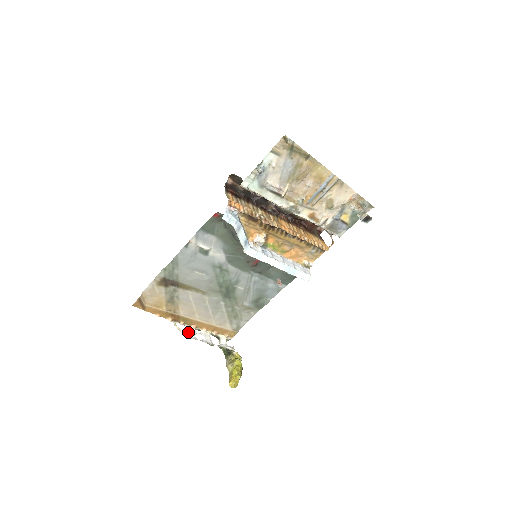
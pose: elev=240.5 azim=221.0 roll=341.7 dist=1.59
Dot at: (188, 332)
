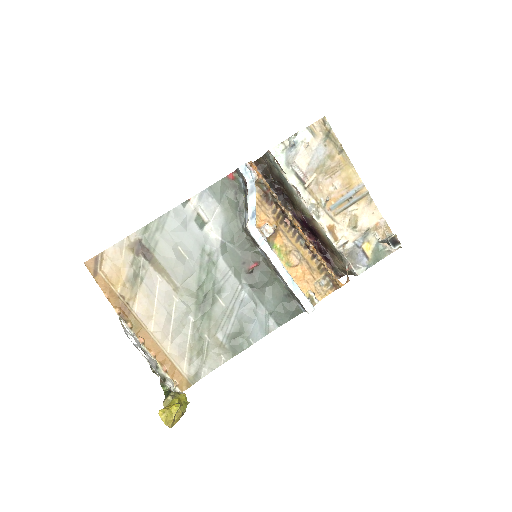
Dot at: (132, 338)
